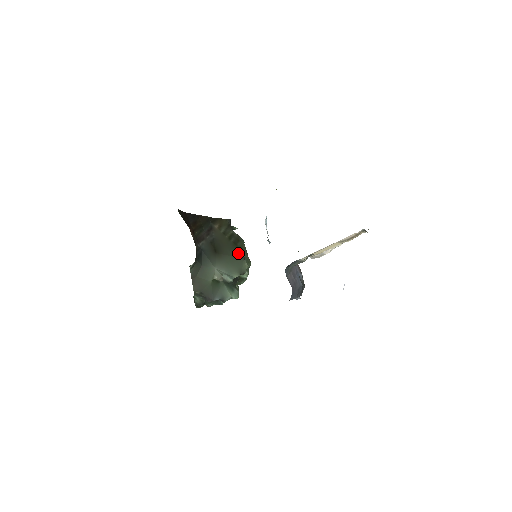
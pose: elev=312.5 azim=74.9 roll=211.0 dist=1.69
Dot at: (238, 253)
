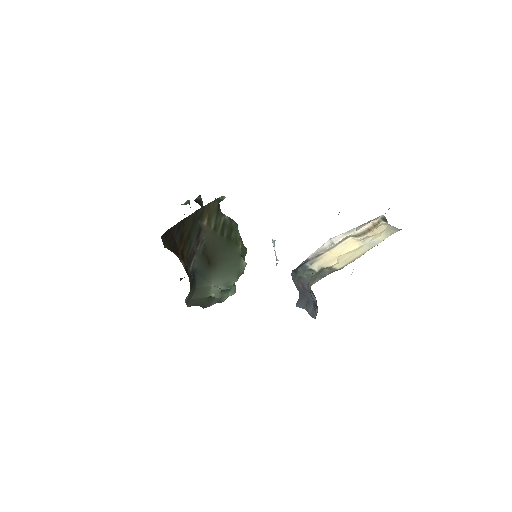
Dot at: (234, 251)
